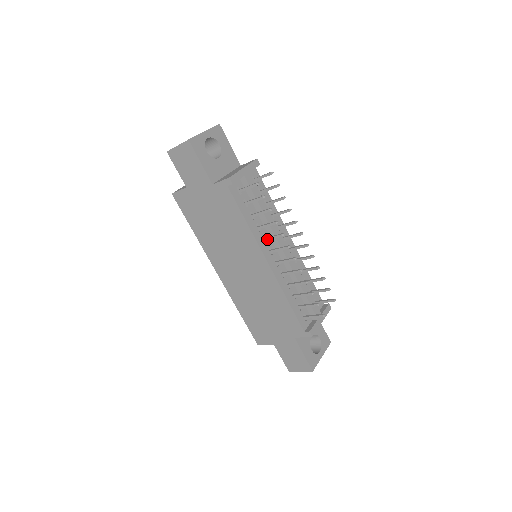
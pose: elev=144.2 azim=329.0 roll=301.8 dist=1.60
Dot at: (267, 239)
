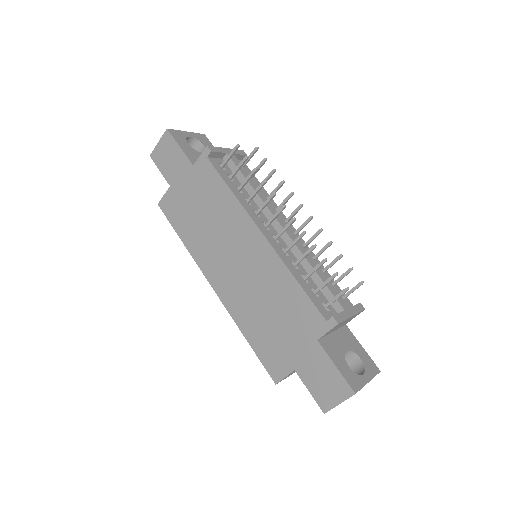
Dot at: (259, 210)
